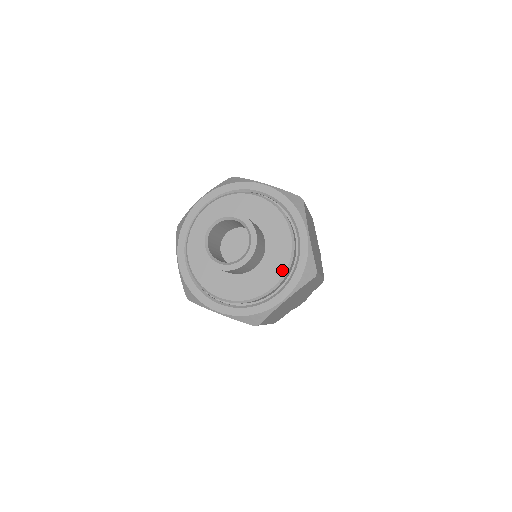
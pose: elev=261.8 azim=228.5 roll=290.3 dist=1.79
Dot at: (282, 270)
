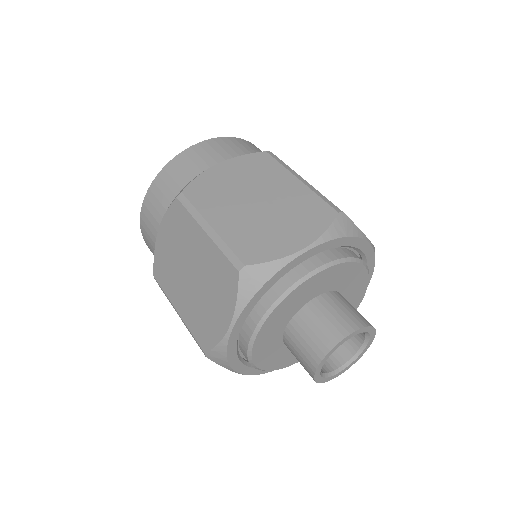
Dot at: (363, 292)
